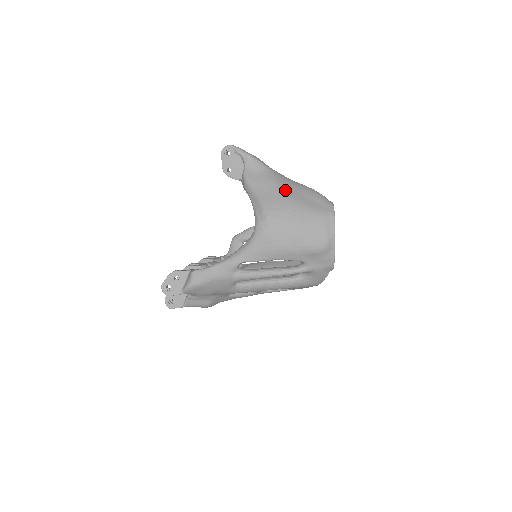
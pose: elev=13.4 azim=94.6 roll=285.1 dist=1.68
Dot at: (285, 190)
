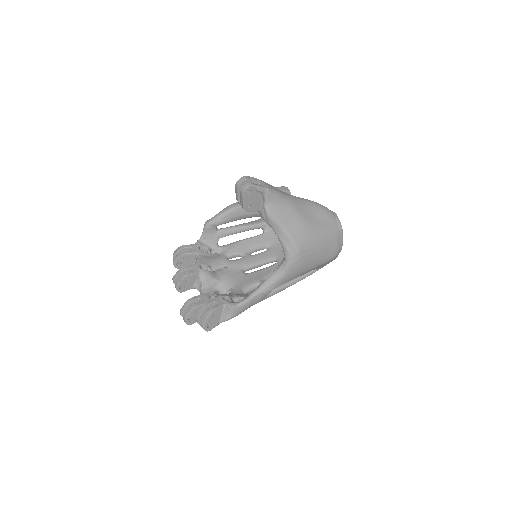
Dot at: (305, 218)
